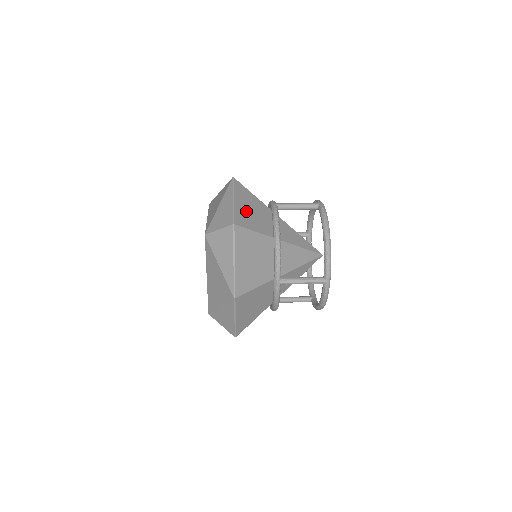
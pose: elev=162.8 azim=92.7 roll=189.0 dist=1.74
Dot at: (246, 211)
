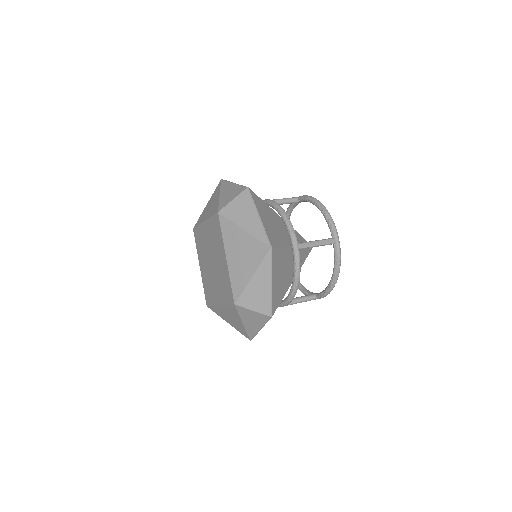
Dot at: occluded
